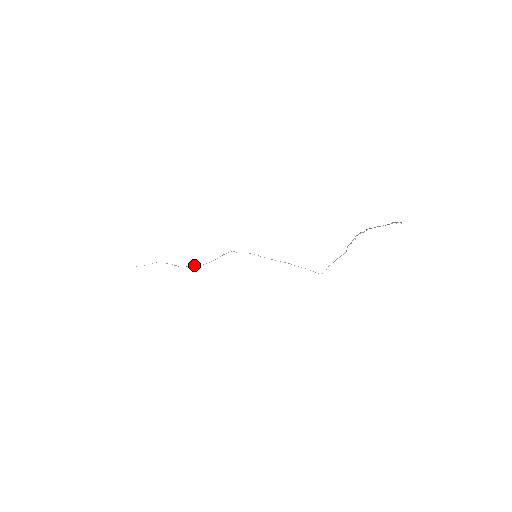
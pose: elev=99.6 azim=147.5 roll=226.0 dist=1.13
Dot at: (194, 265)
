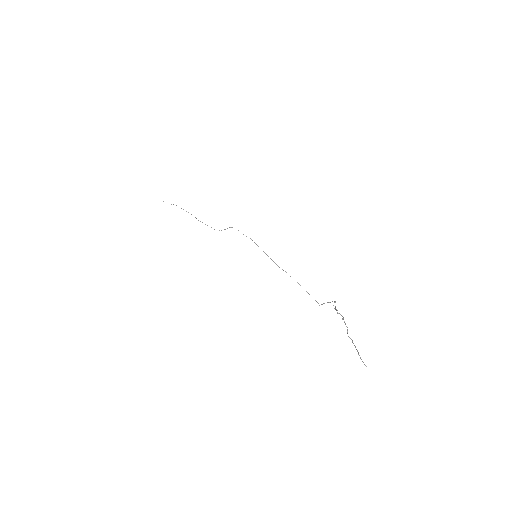
Dot at: occluded
